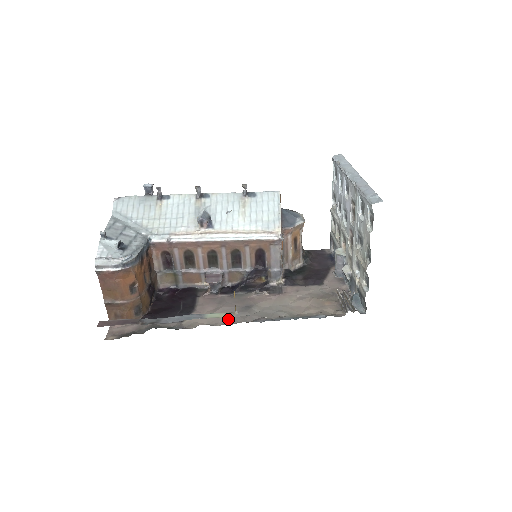
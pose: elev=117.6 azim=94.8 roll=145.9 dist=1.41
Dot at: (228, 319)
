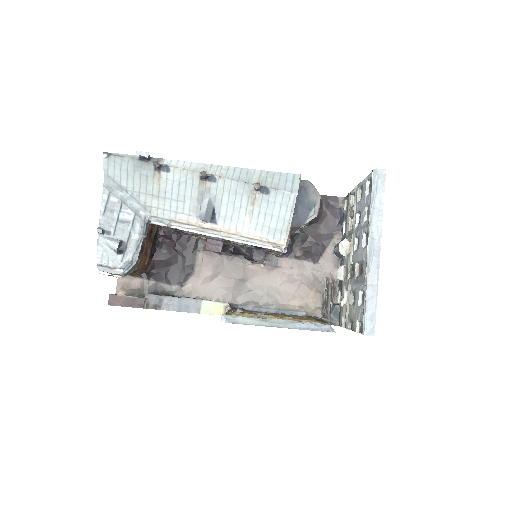
Dot at: (222, 294)
